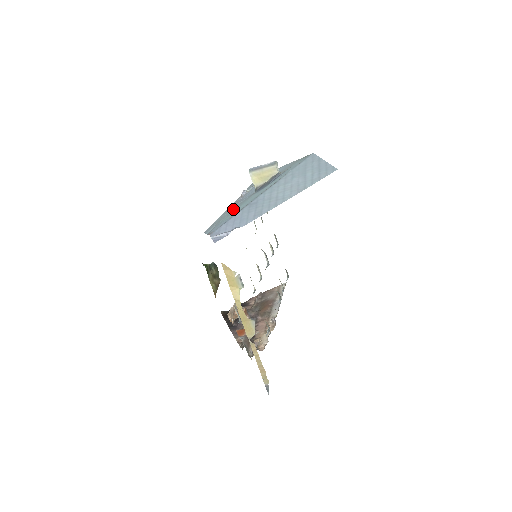
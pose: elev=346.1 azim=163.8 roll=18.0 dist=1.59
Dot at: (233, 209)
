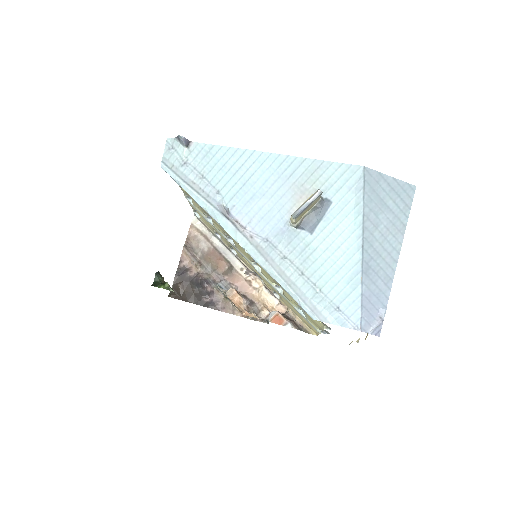
Dot at: (297, 266)
